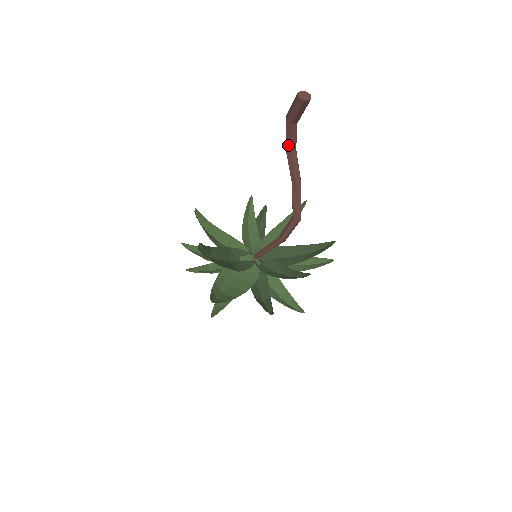
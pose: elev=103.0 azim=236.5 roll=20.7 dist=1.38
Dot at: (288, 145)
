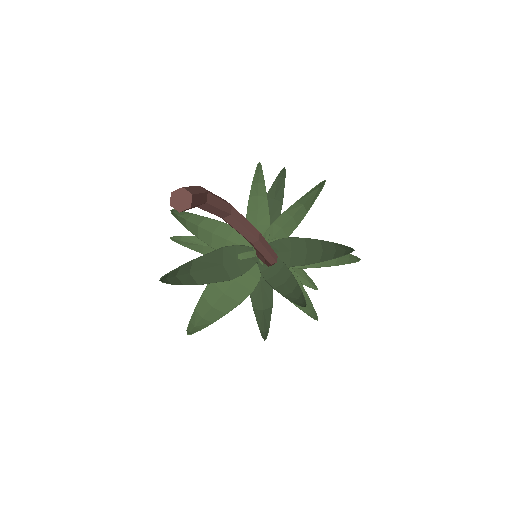
Dot at: (213, 213)
